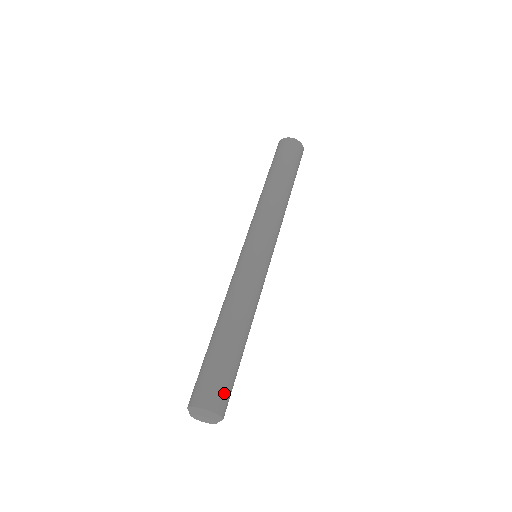
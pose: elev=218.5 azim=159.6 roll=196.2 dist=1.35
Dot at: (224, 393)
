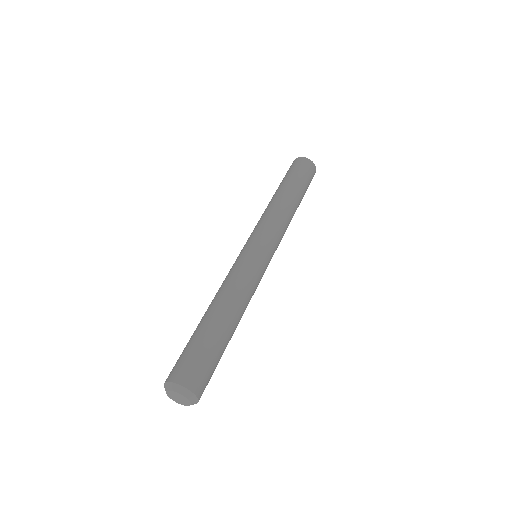
Dot at: (187, 365)
